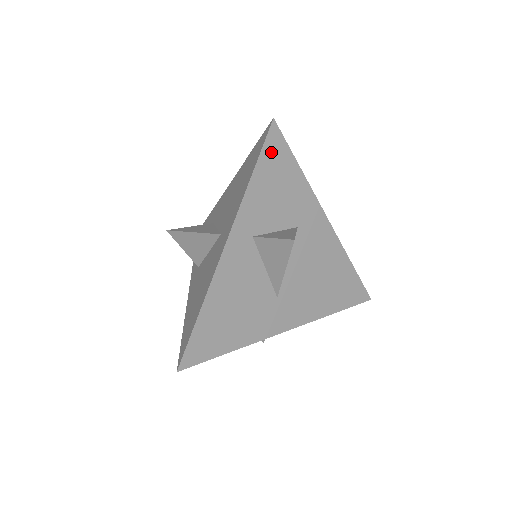
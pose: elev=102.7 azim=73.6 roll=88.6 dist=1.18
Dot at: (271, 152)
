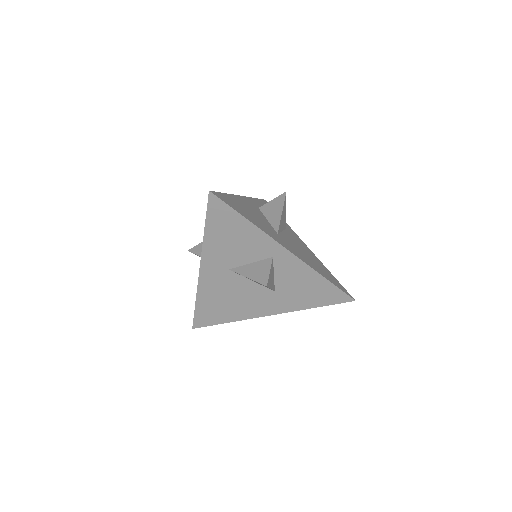
Dot at: occluded
